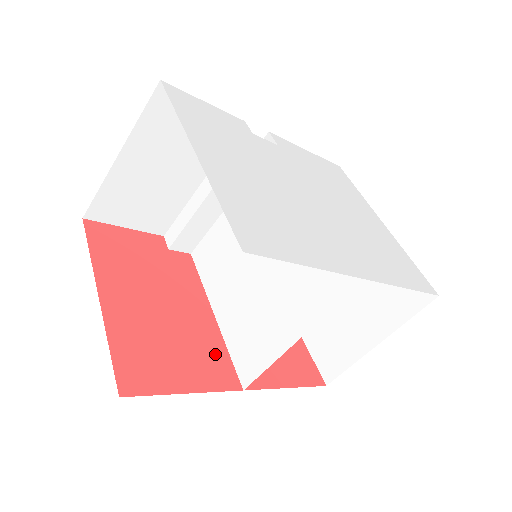
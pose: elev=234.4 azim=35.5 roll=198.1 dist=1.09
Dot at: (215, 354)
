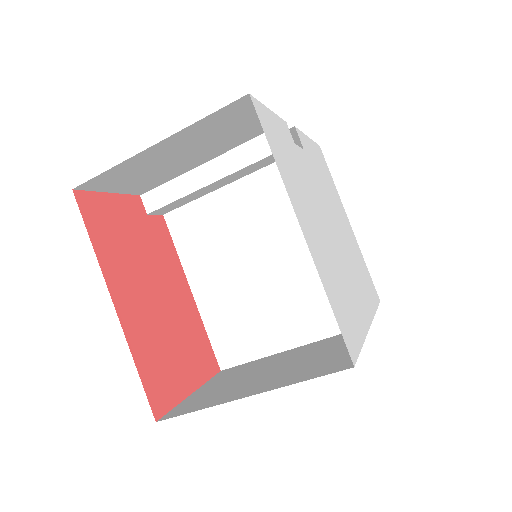
Dot at: (200, 340)
